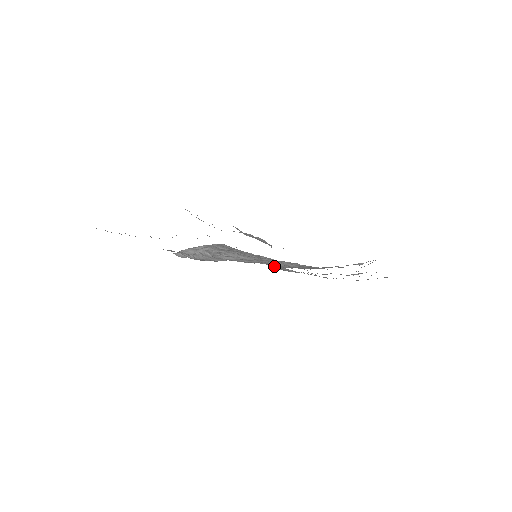
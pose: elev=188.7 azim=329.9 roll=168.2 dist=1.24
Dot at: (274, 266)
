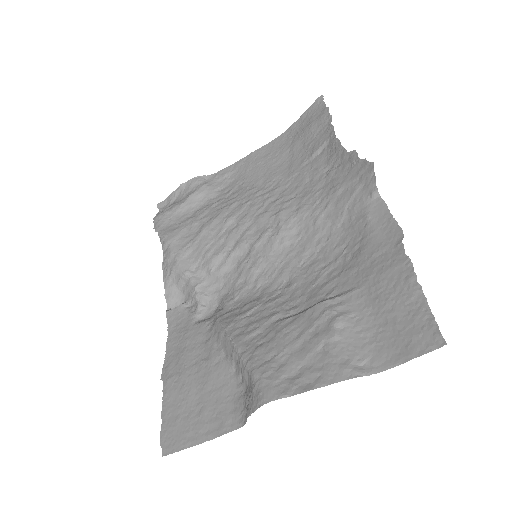
Dot at: (215, 192)
